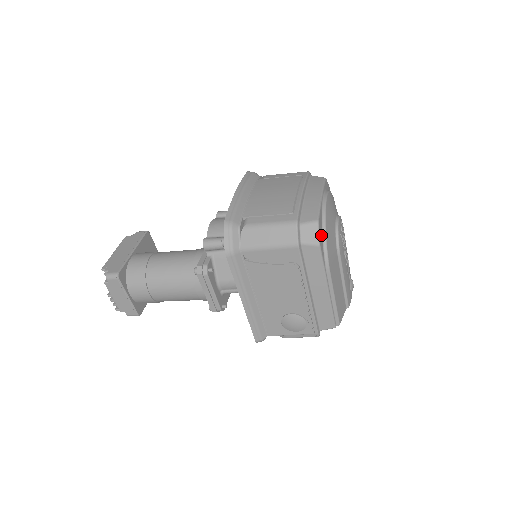
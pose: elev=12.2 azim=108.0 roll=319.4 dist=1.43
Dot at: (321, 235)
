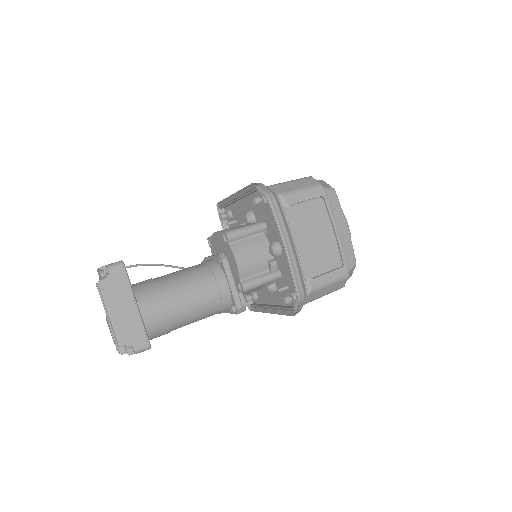
Dot at: occluded
